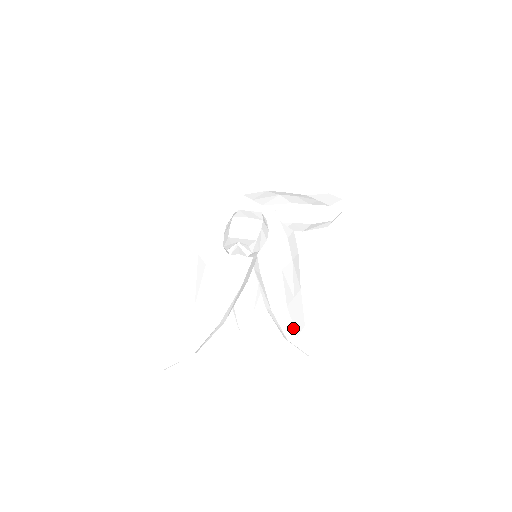
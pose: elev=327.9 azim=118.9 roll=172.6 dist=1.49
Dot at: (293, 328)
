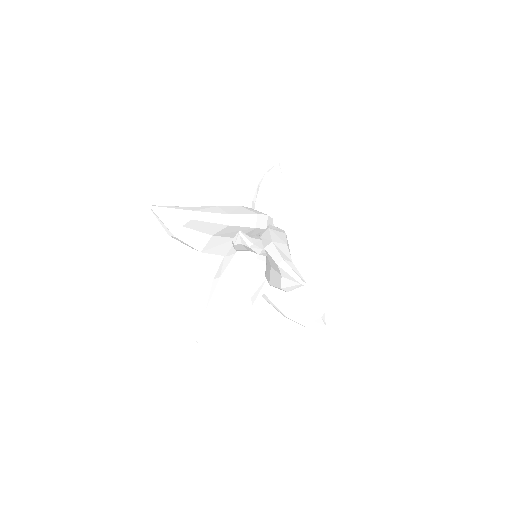
Dot at: (289, 257)
